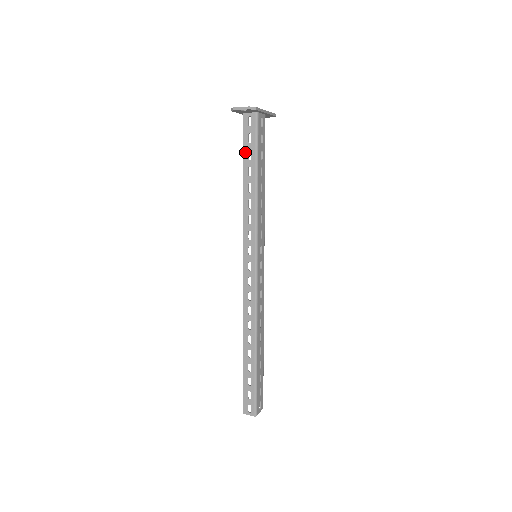
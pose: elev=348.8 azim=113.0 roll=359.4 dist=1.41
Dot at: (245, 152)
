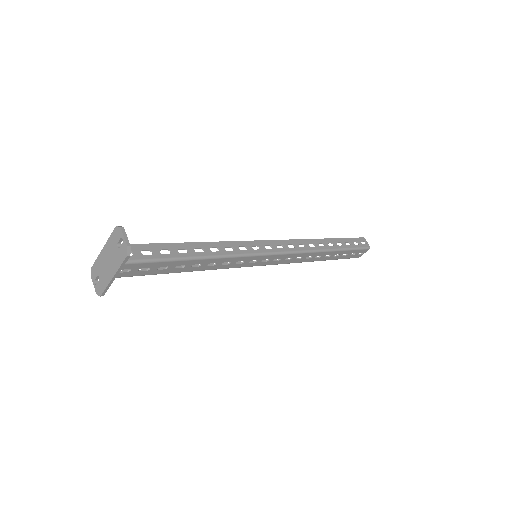
Dot at: occluded
